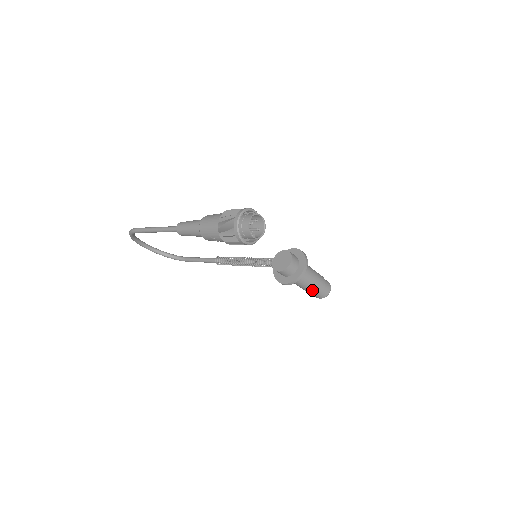
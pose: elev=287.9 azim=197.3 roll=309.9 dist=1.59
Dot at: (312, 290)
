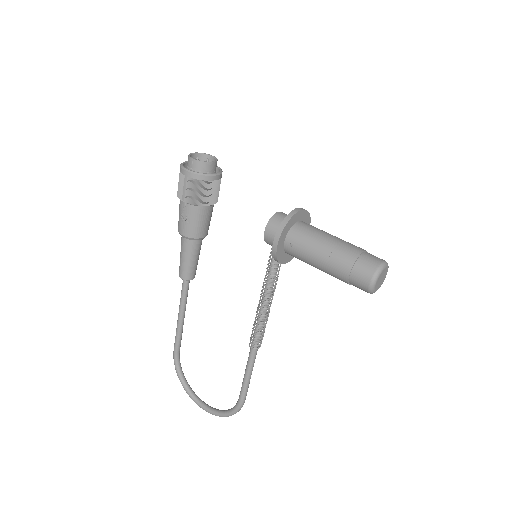
Dot at: (337, 257)
